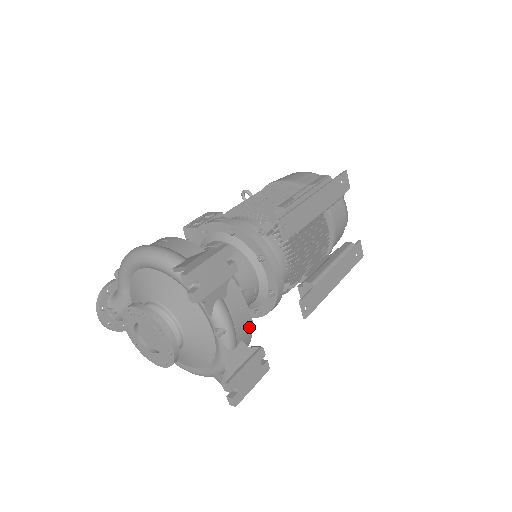
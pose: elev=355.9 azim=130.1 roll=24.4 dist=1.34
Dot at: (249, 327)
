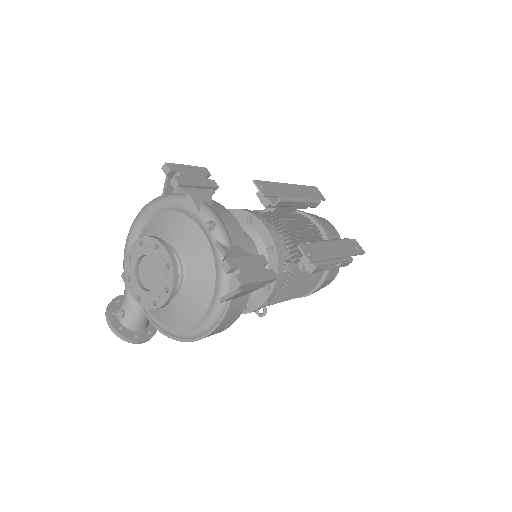
Dot at: (244, 239)
